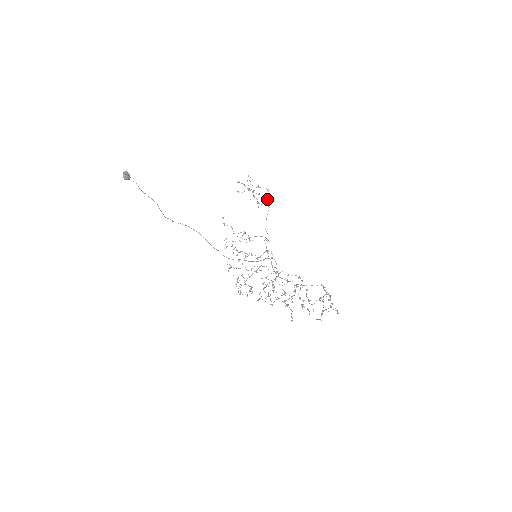
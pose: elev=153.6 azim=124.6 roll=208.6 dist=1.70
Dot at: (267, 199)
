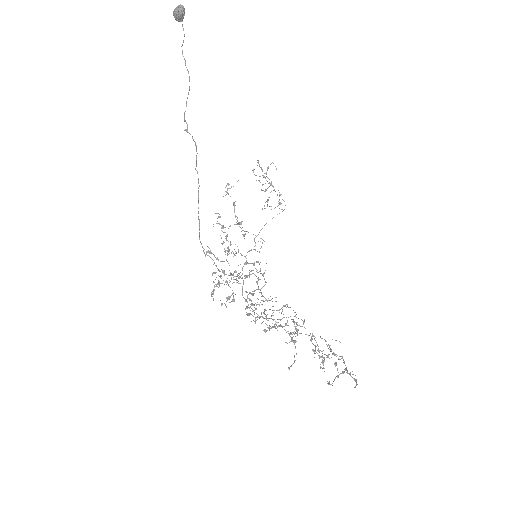
Dot at: (271, 206)
